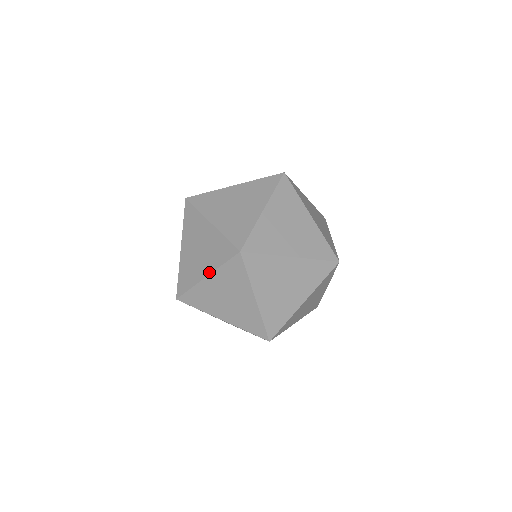
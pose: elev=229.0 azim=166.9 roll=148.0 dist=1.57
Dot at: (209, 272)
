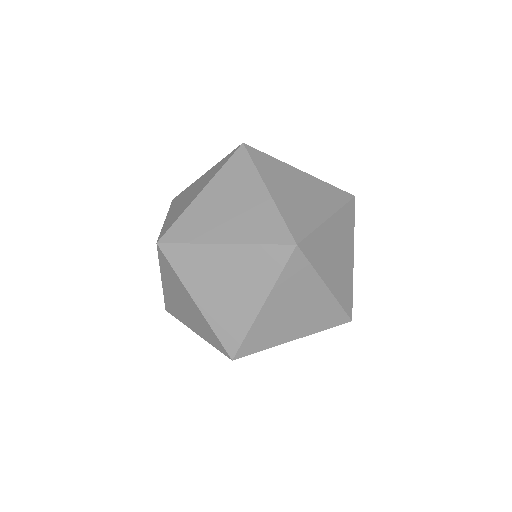
Dot at: (161, 274)
